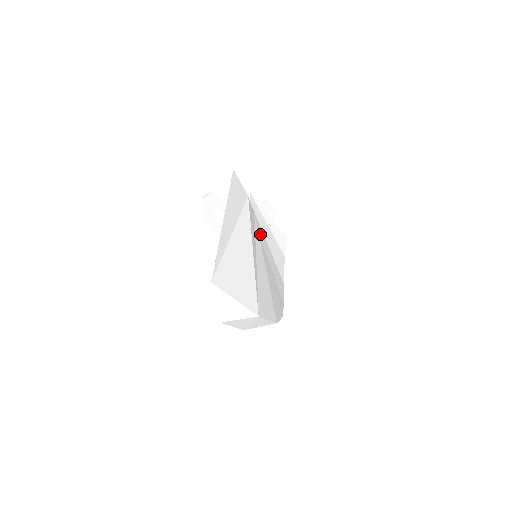
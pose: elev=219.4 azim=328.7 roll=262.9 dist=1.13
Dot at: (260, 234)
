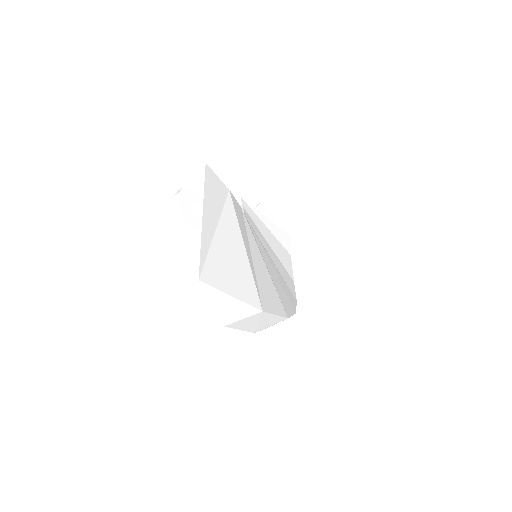
Dot at: (258, 235)
